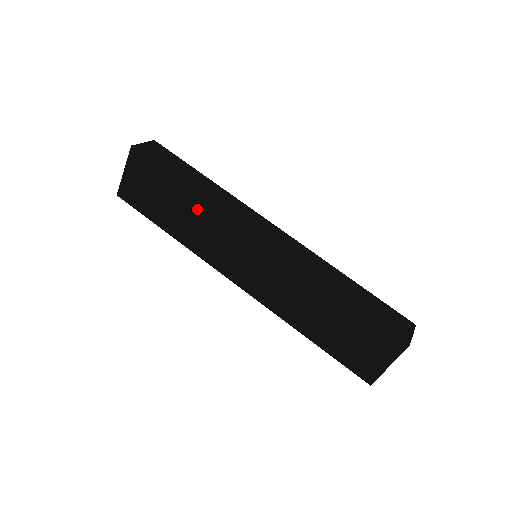
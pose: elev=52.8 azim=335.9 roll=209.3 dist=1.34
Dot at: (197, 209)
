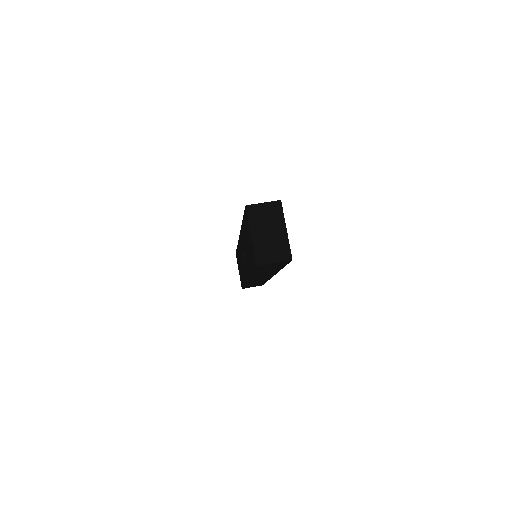
Dot at: (239, 254)
